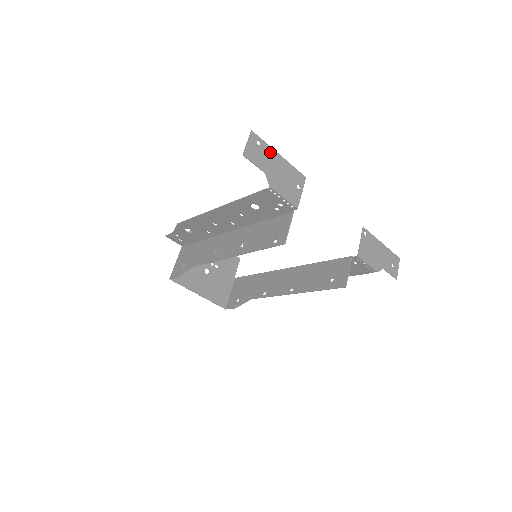
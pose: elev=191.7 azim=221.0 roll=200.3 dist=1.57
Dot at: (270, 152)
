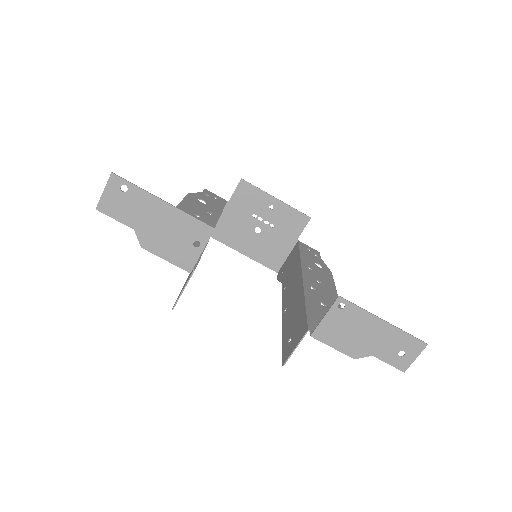
Dot at: (145, 199)
